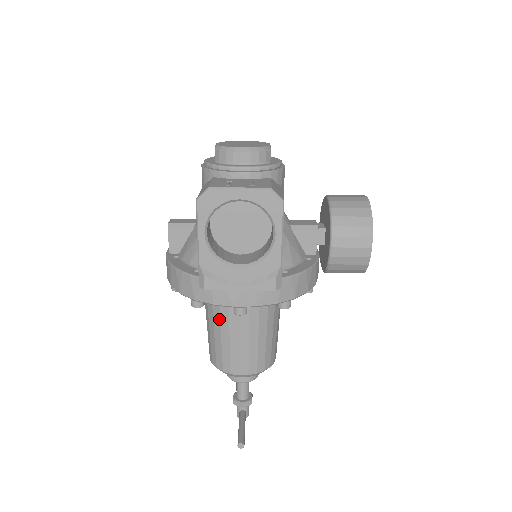
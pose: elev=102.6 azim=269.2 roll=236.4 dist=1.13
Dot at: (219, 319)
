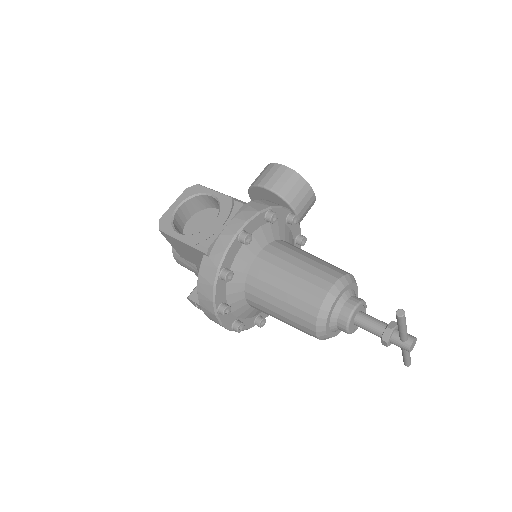
Dot at: (266, 284)
